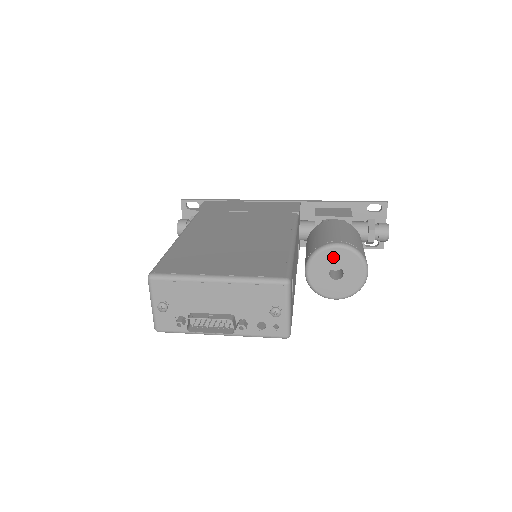
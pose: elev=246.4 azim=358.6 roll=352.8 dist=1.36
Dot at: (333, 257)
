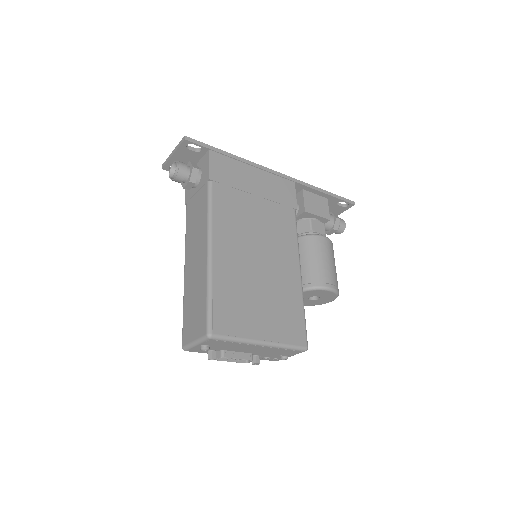
Dot at: (321, 293)
